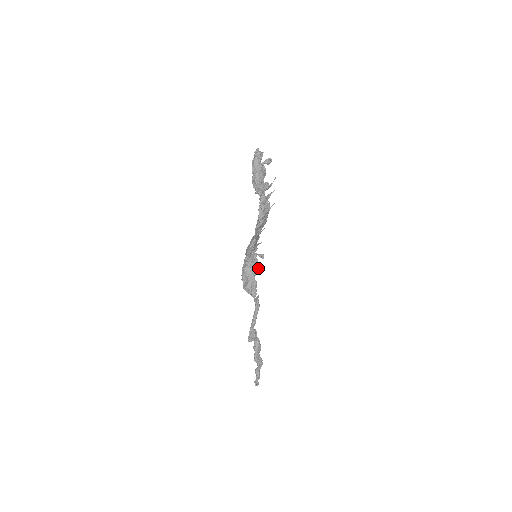
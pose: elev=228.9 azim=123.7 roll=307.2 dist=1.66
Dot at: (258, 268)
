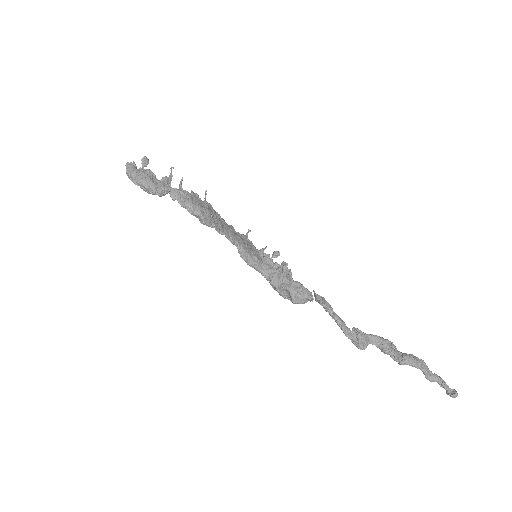
Dot at: (287, 269)
